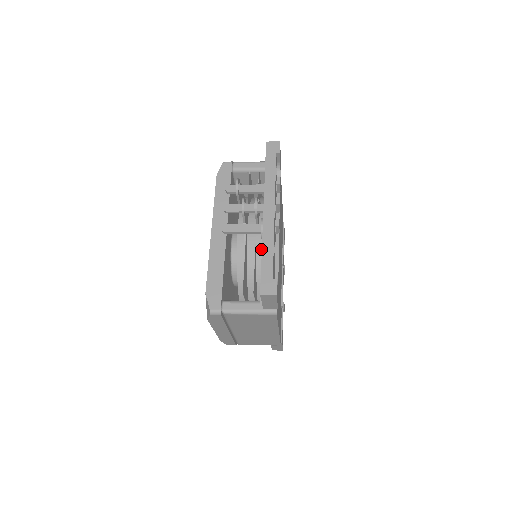
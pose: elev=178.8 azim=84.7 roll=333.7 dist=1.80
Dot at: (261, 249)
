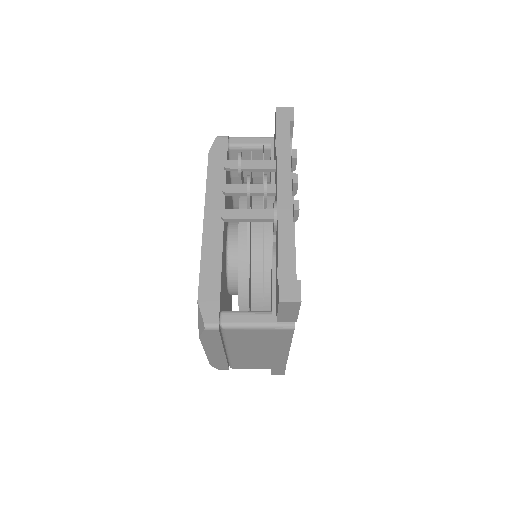
Dot at: (270, 243)
